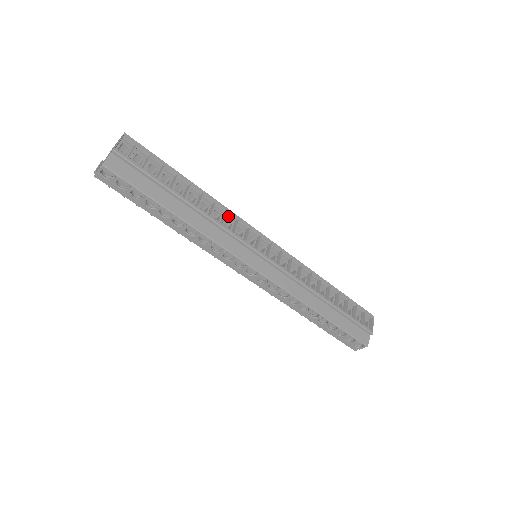
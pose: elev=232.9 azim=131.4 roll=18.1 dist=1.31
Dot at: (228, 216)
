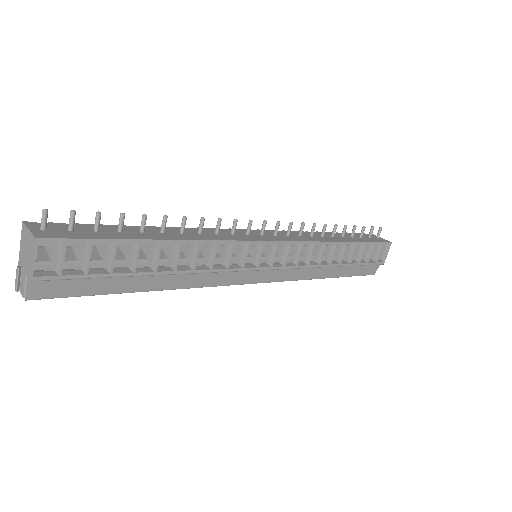
Dot at: occluded
